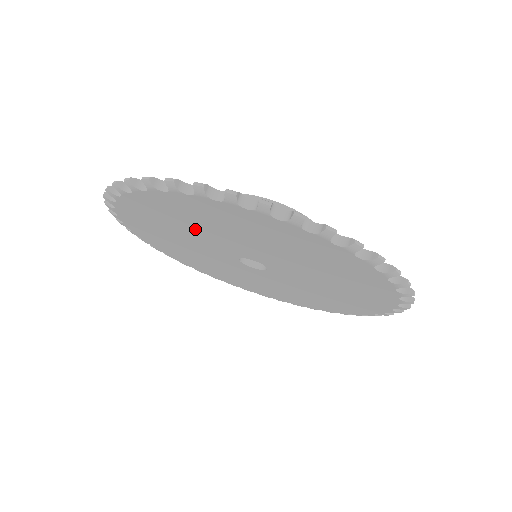
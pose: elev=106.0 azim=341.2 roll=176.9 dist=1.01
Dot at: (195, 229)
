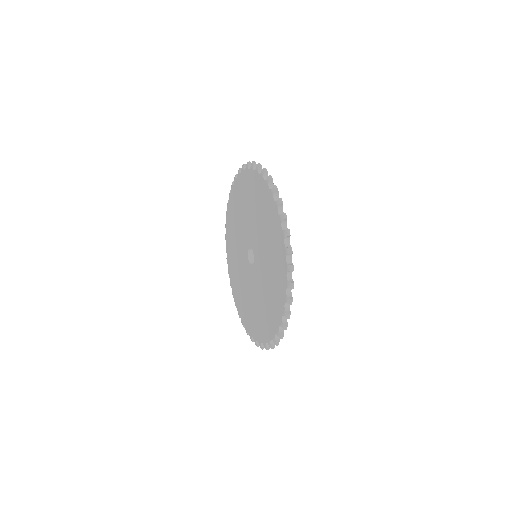
Dot at: (246, 211)
